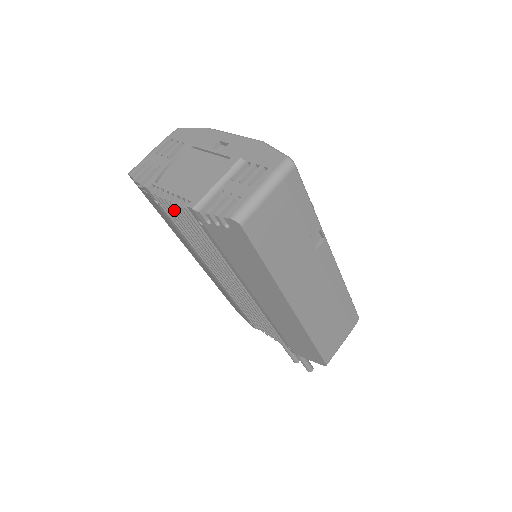
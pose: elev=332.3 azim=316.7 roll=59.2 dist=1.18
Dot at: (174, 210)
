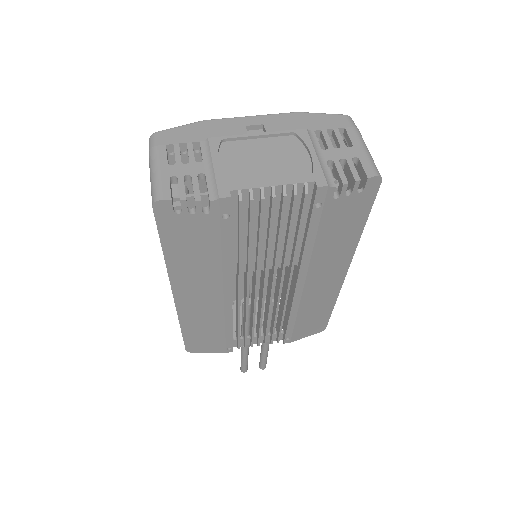
Dot at: (263, 212)
